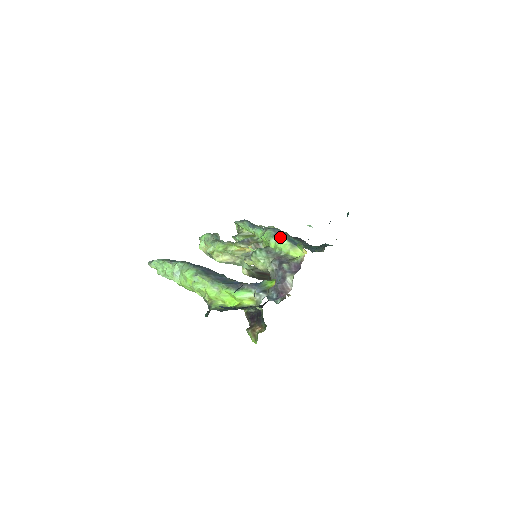
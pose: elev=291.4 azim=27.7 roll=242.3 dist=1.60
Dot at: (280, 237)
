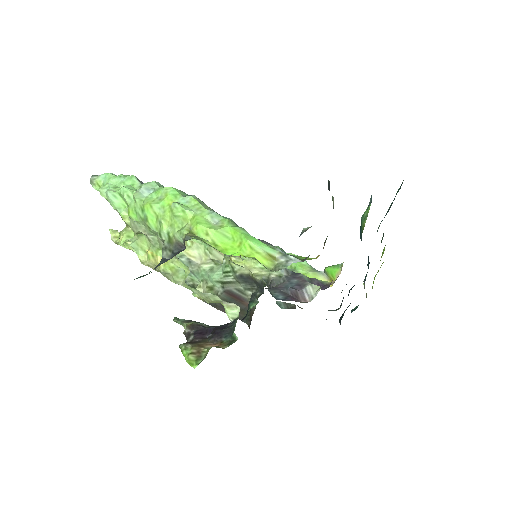
Dot at: occluded
